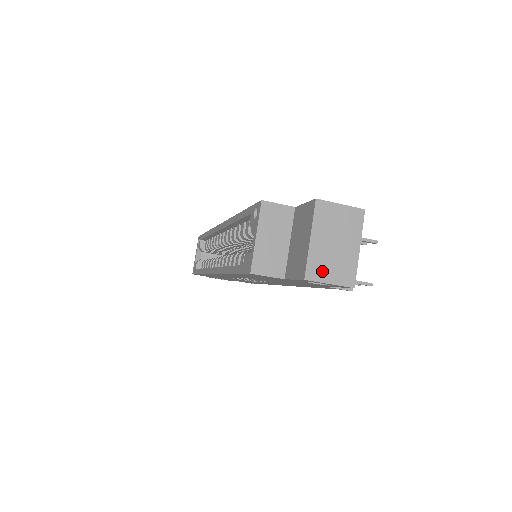
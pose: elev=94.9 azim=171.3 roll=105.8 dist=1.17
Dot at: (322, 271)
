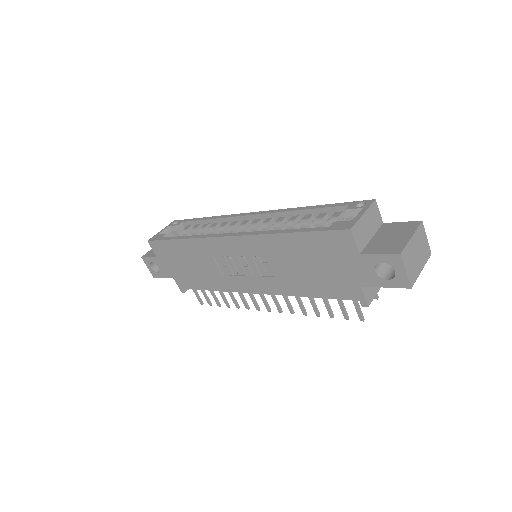
Dot at: (407, 260)
